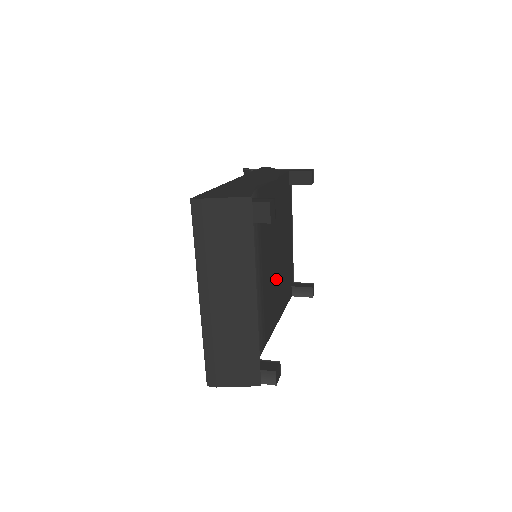
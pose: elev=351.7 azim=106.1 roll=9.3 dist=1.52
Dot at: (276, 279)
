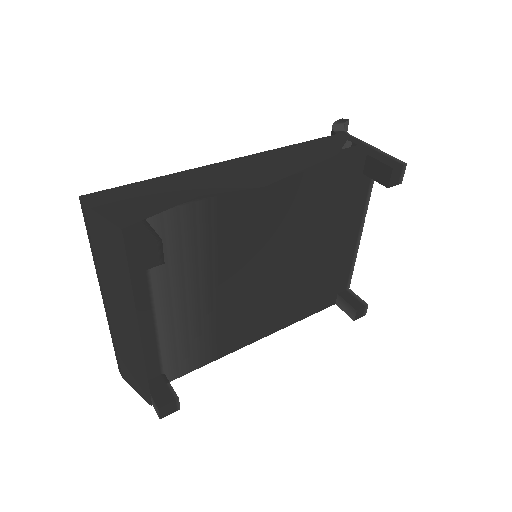
Dot at: (275, 292)
